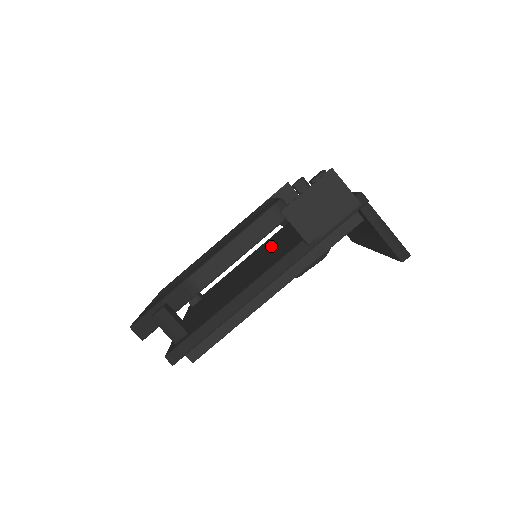
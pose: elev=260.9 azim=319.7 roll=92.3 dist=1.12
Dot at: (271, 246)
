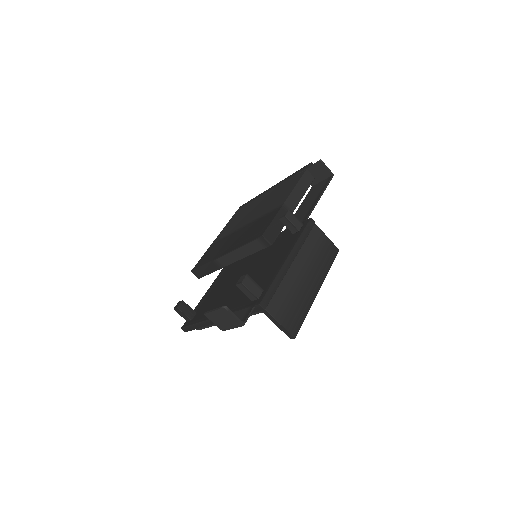
Dot at: (255, 265)
